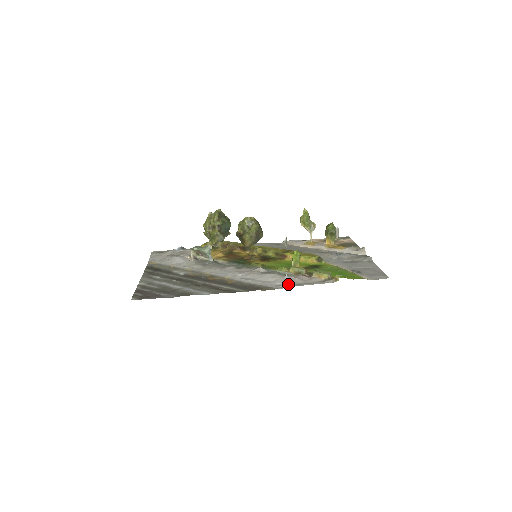
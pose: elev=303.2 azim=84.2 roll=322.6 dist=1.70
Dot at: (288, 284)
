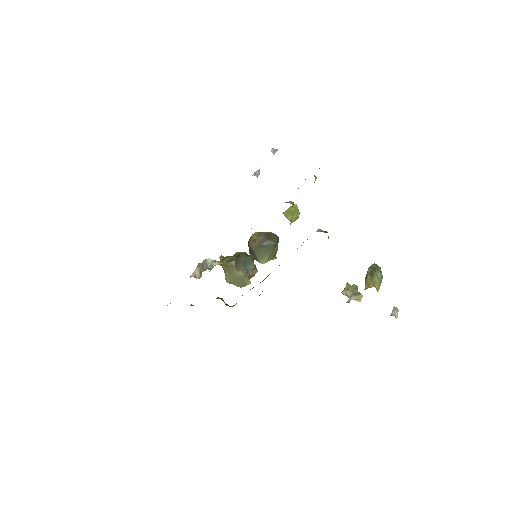
Dot at: occluded
